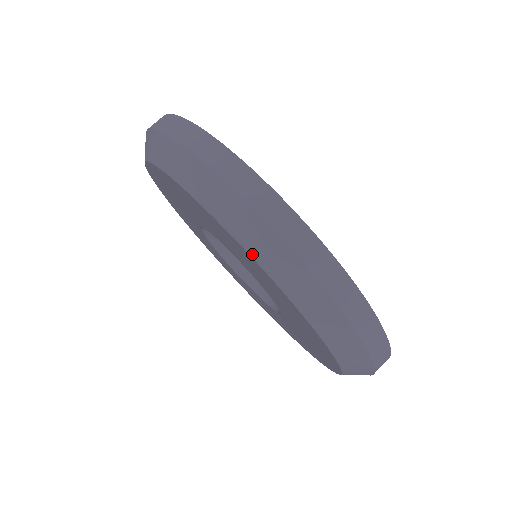
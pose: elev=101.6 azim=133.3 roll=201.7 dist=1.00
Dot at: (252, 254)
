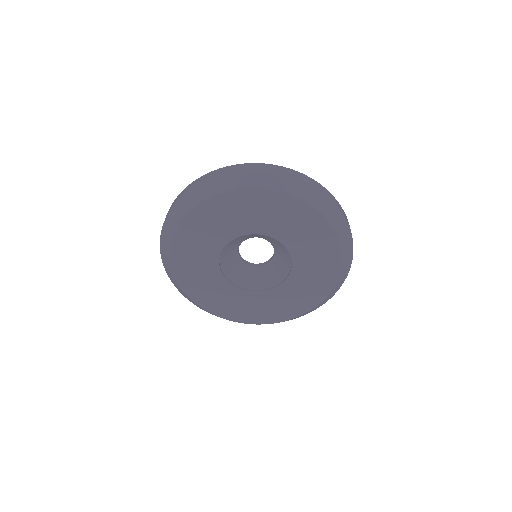
Dot at: (316, 207)
